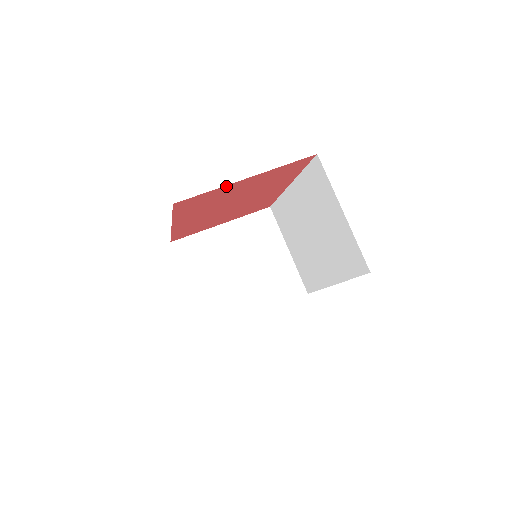
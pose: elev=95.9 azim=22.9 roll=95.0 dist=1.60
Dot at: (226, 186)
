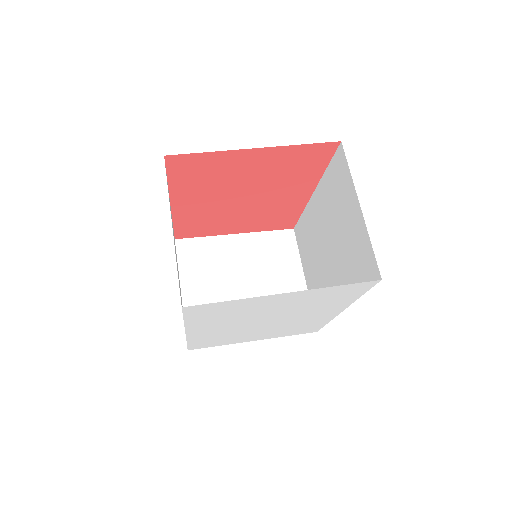
Dot at: (229, 152)
